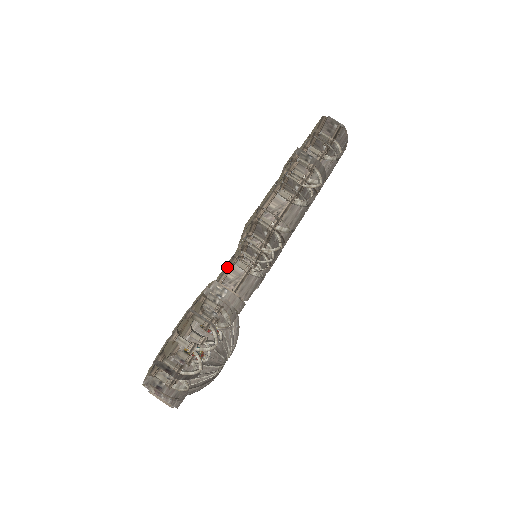
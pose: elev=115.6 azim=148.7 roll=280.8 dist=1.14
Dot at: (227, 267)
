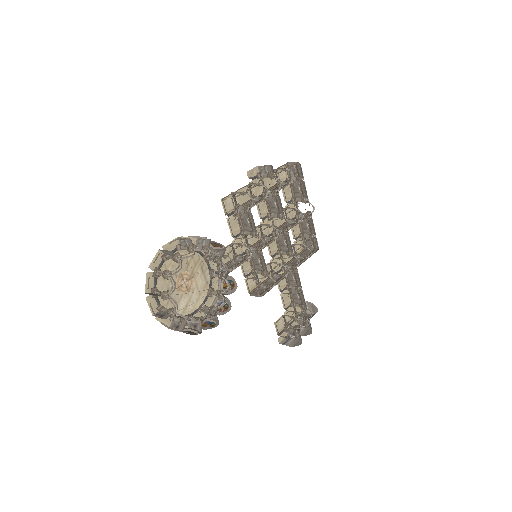
Dot at: occluded
